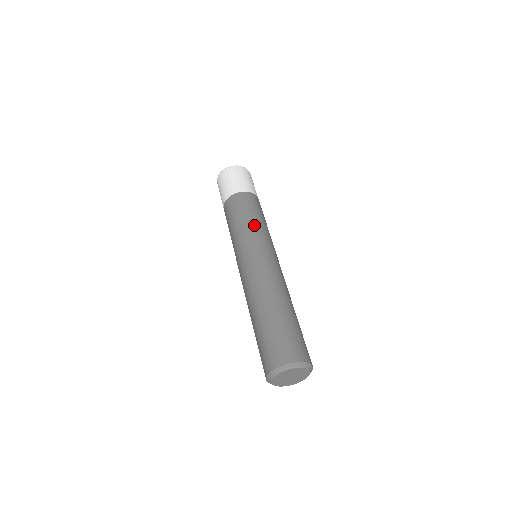
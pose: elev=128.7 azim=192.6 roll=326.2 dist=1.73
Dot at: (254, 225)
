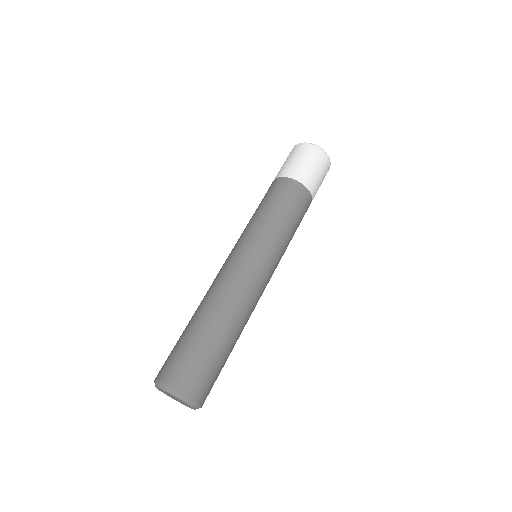
Dot at: (270, 223)
